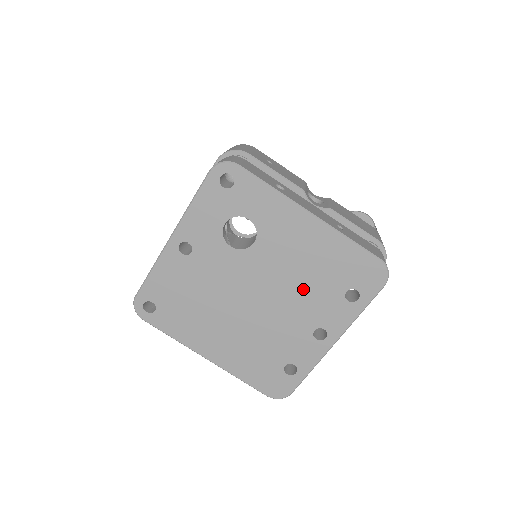
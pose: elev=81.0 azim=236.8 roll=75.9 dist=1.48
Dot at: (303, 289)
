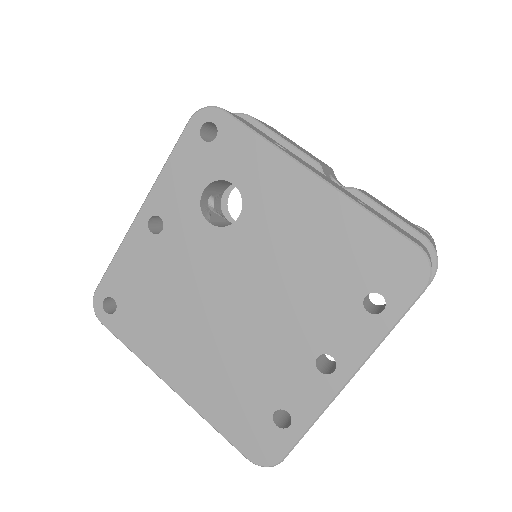
Dot at: (302, 289)
